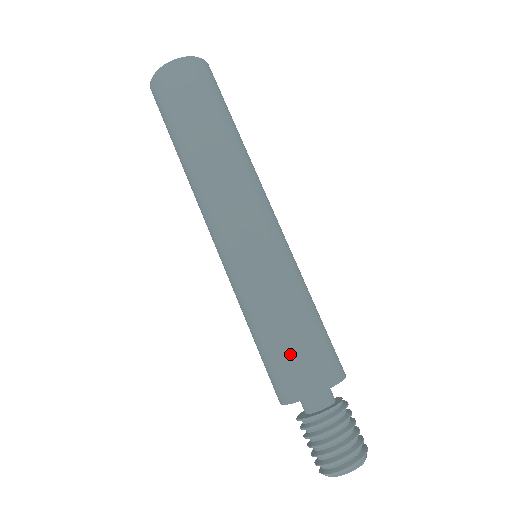
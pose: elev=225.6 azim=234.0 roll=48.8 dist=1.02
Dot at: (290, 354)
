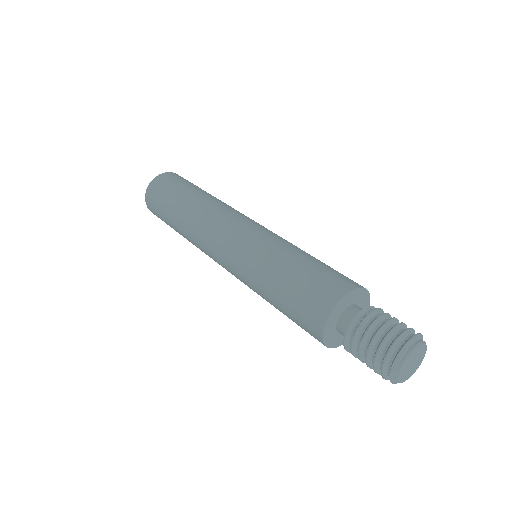
Dot at: (306, 282)
